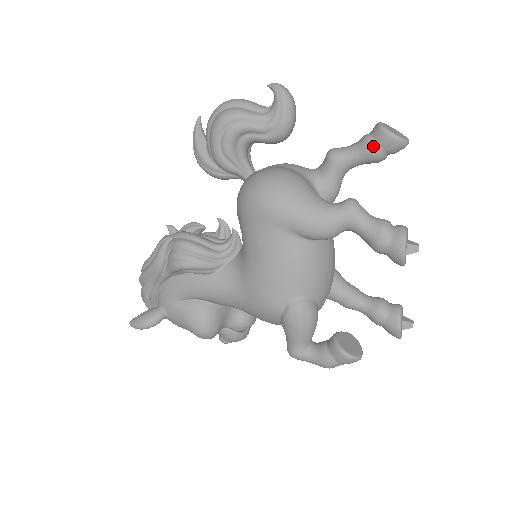
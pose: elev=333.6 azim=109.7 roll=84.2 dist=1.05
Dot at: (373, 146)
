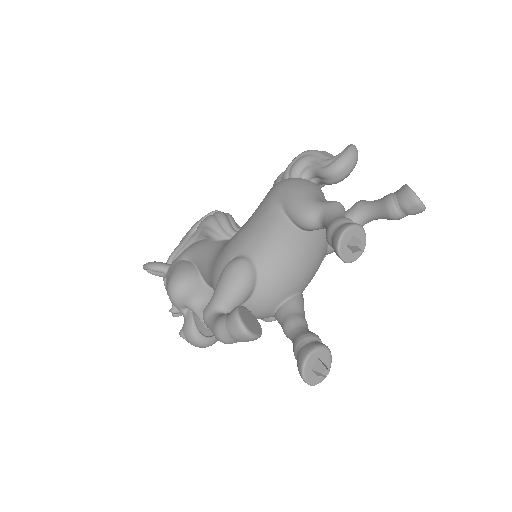
Dot at: (391, 195)
